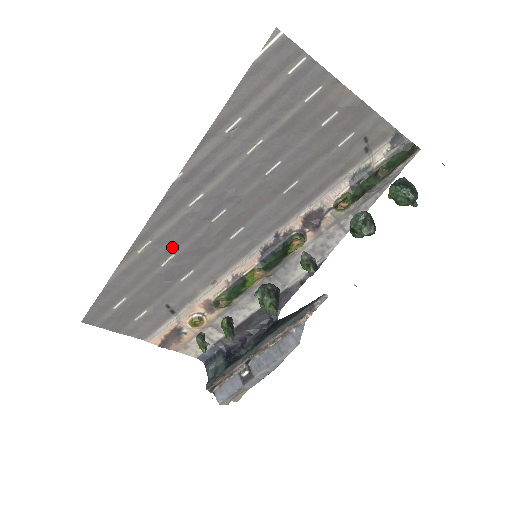
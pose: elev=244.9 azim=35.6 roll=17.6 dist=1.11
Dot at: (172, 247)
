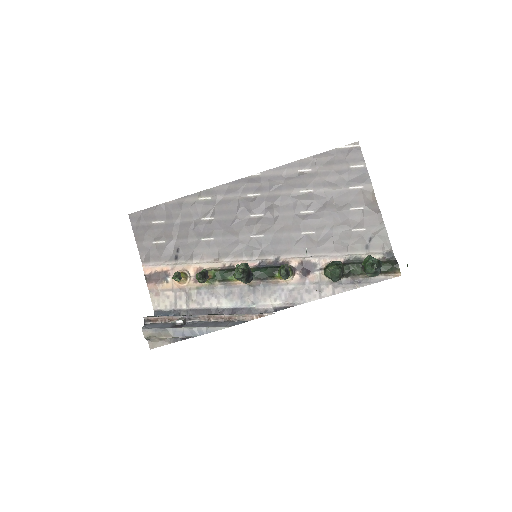
Dot at: (217, 212)
